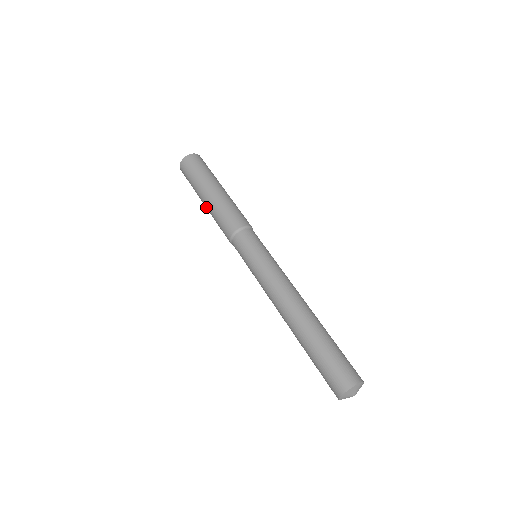
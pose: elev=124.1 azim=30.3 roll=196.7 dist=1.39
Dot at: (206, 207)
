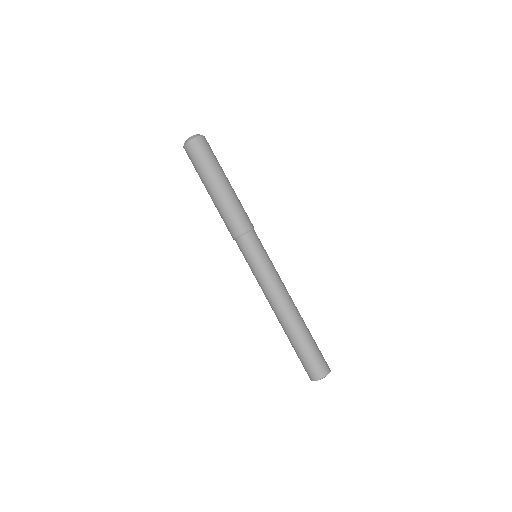
Dot at: (215, 195)
